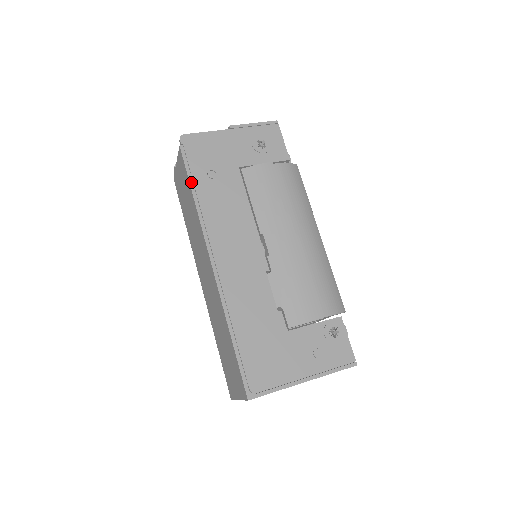
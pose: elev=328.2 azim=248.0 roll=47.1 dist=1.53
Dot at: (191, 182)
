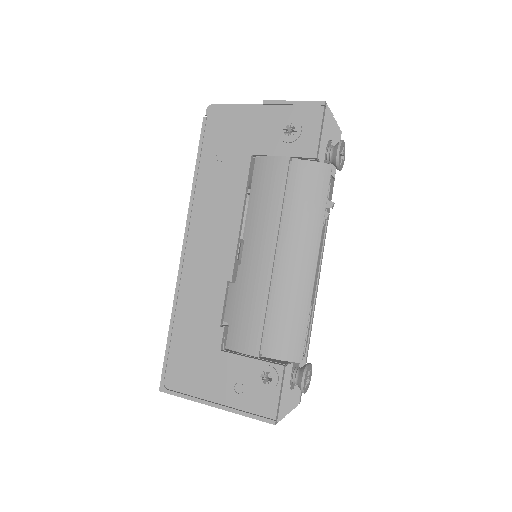
Dot at: (198, 161)
